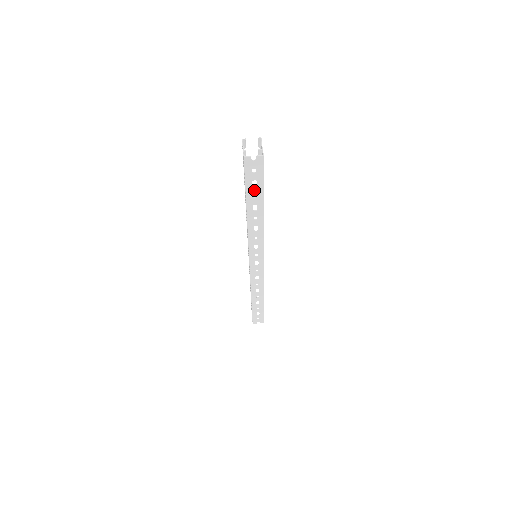
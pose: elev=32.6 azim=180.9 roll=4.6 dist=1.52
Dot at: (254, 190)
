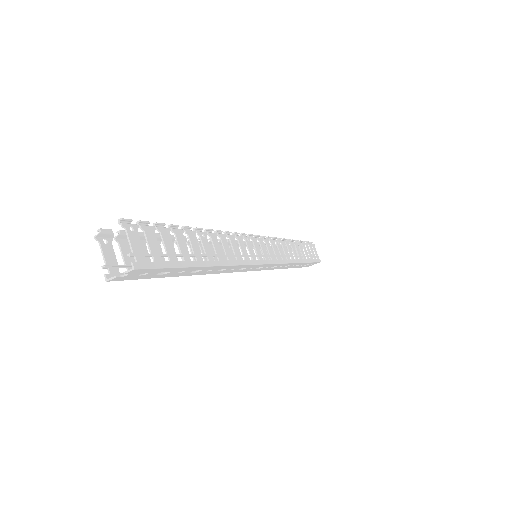
Dot at: (171, 272)
